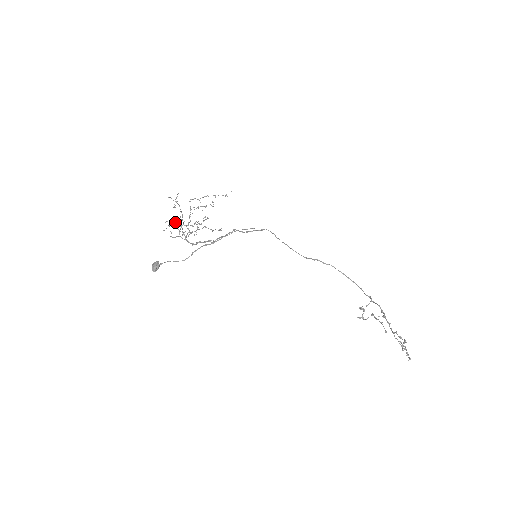
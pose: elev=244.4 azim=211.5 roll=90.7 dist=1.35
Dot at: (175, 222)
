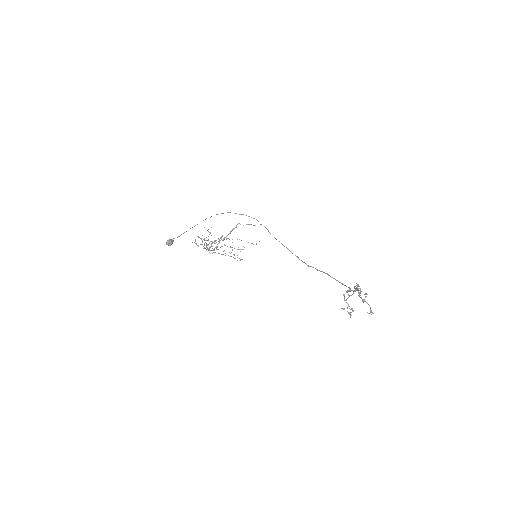
Dot at: occluded
